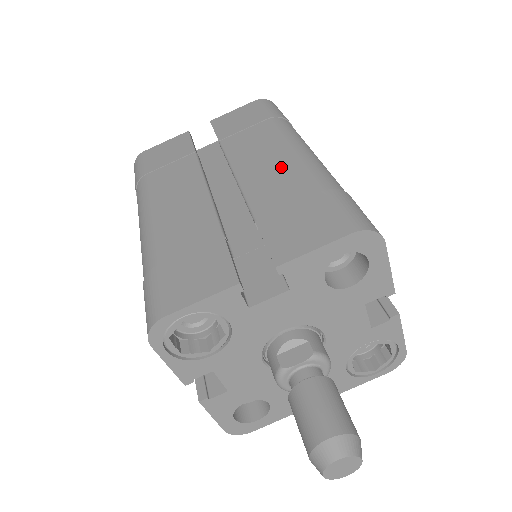
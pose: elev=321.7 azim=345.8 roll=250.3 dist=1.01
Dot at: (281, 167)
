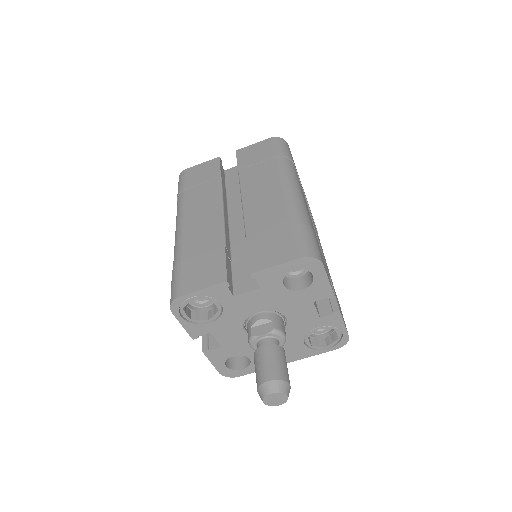
Dot at: (272, 201)
